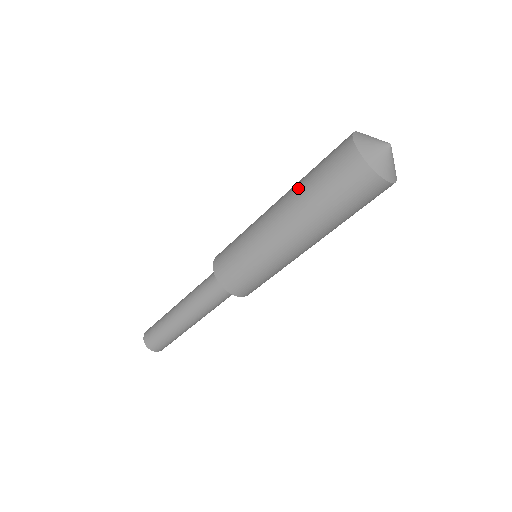
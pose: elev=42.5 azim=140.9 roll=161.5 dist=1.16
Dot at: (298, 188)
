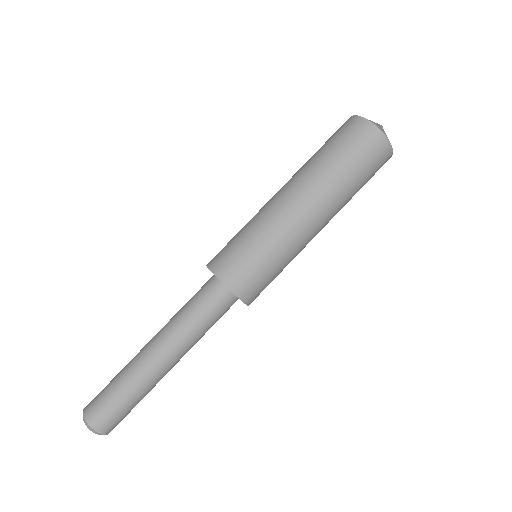
Dot at: (303, 165)
